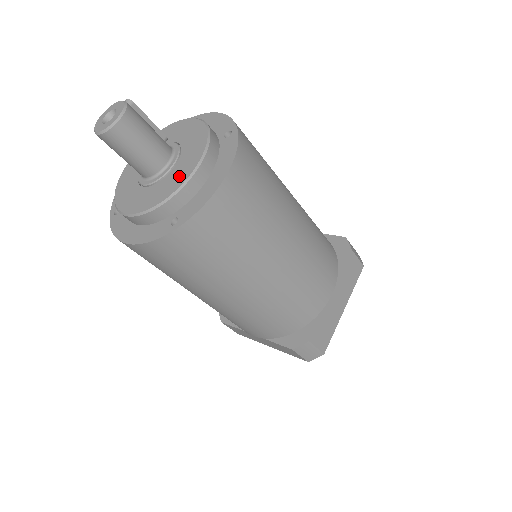
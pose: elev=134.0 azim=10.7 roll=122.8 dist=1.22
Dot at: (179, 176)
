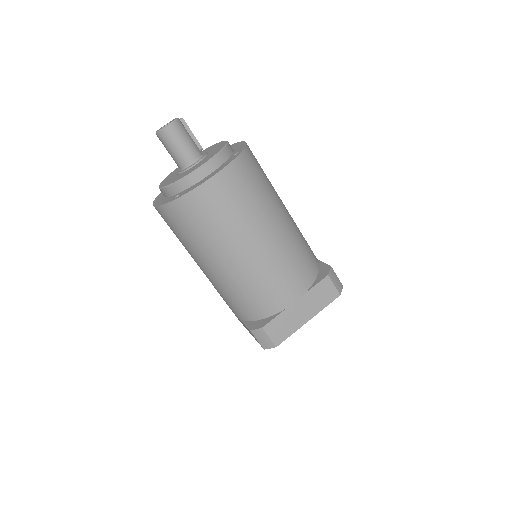
Dot at: (191, 170)
